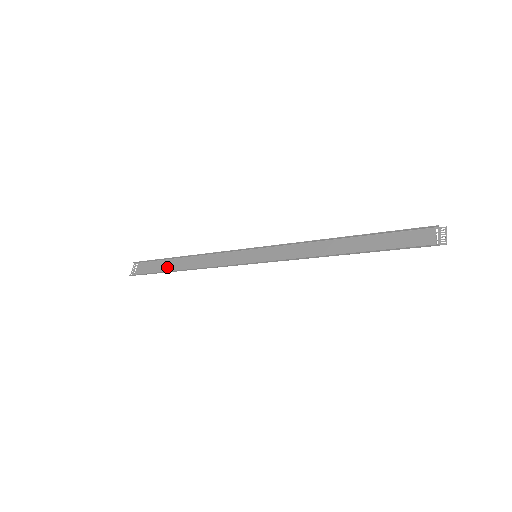
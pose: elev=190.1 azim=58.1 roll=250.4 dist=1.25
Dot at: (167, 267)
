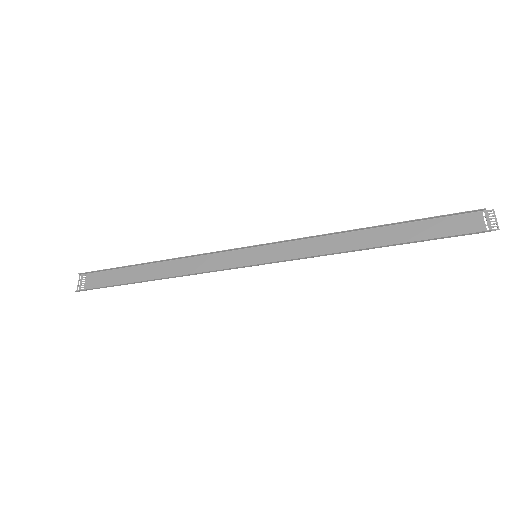
Dot at: (131, 277)
